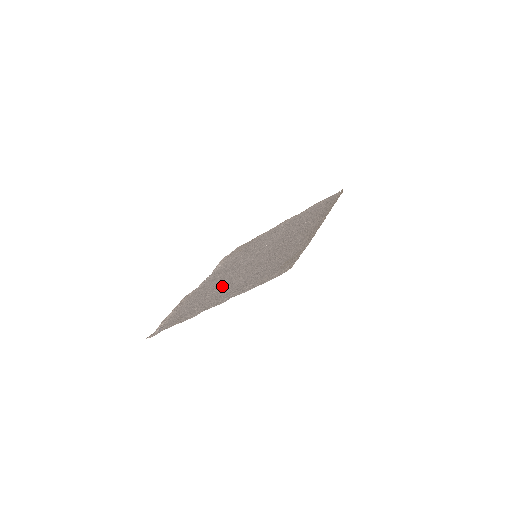
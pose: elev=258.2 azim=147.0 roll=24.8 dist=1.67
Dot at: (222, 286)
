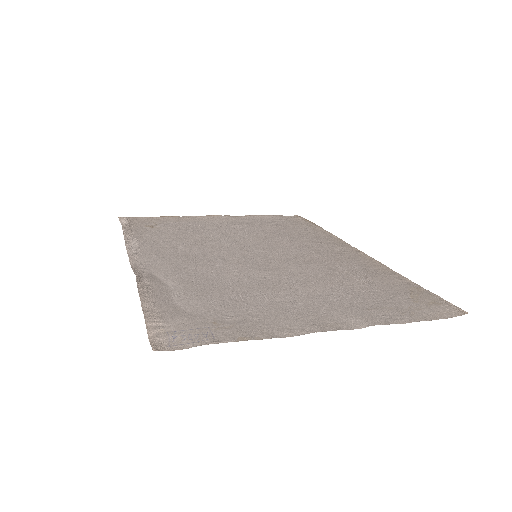
Dot at: (260, 288)
